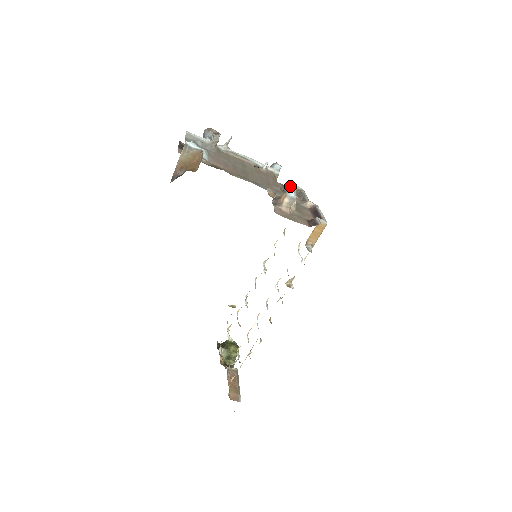
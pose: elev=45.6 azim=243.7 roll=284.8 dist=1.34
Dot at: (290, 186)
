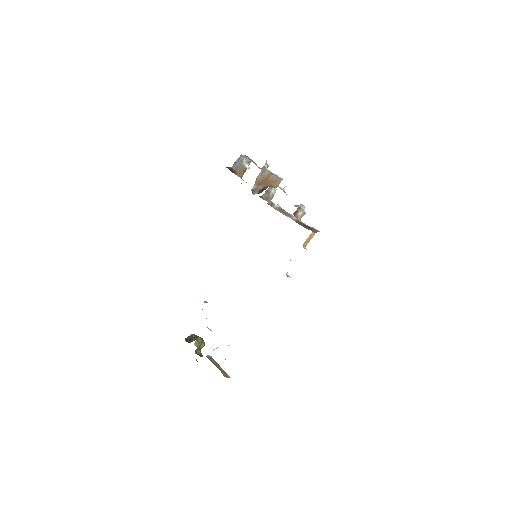
Dot at: (302, 204)
